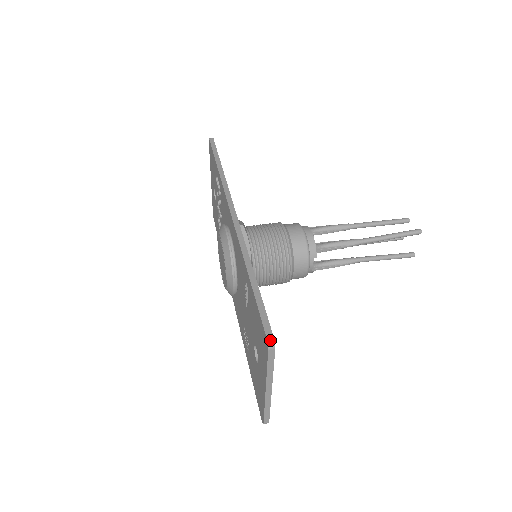
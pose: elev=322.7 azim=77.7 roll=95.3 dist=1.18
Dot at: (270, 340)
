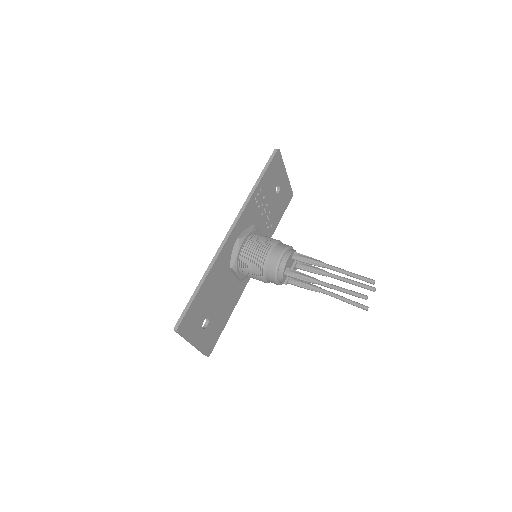
Dot at: (176, 327)
